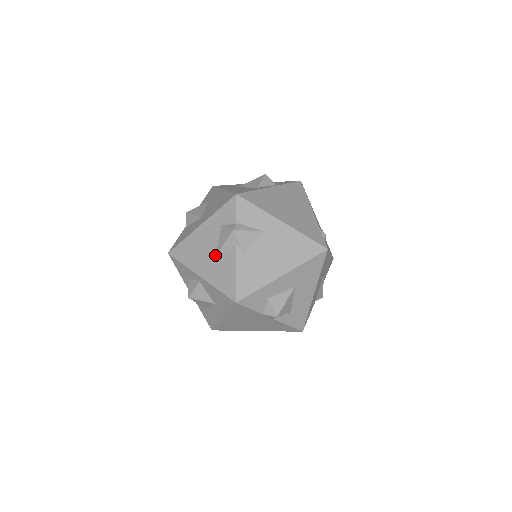
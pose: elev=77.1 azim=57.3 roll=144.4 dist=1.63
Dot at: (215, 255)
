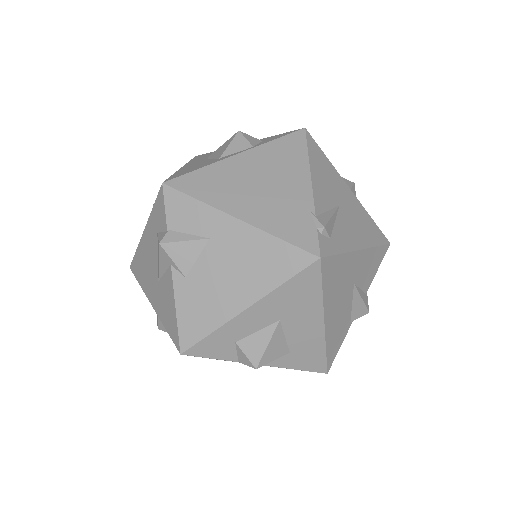
Dot at: (158, 277)
